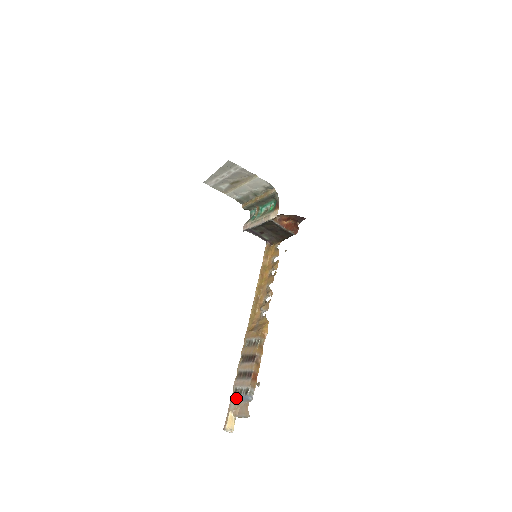
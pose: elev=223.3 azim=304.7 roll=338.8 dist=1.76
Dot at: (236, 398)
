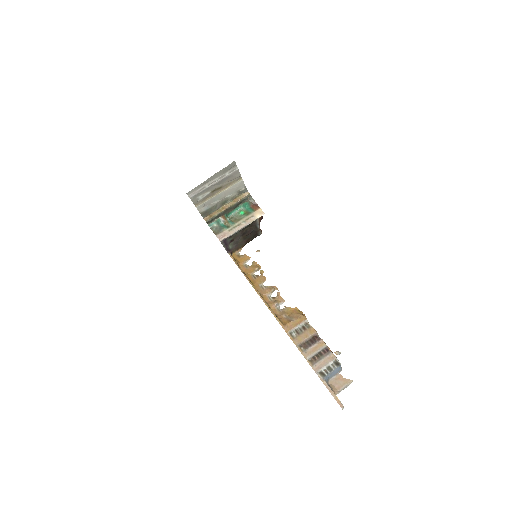
Dot at: (327, 379)
